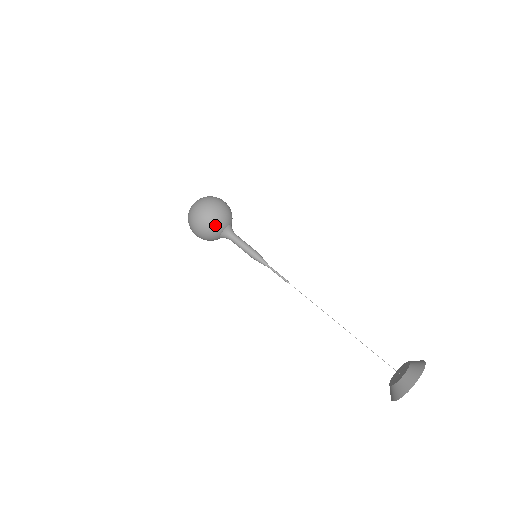
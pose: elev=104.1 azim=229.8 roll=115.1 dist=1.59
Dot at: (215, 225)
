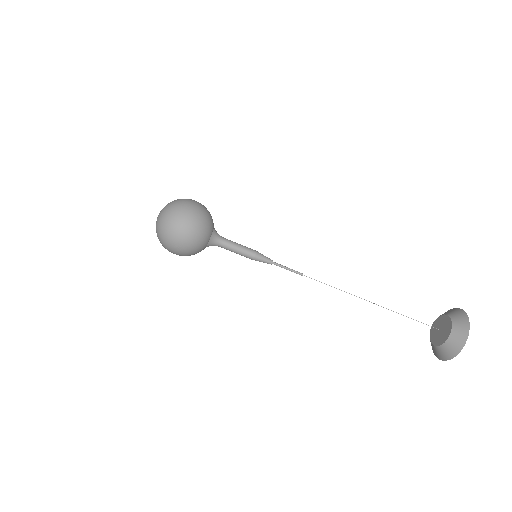
Dot at: (202, 233)
